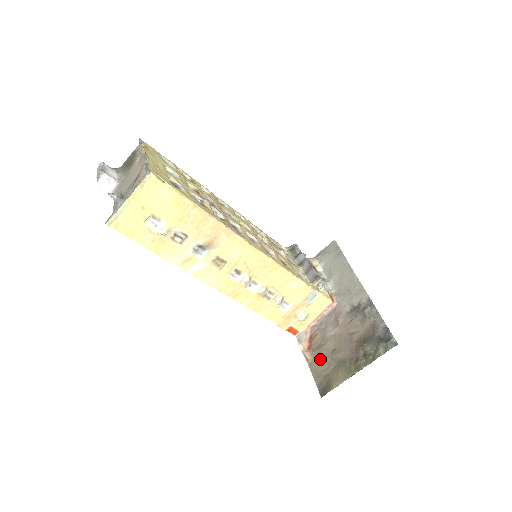
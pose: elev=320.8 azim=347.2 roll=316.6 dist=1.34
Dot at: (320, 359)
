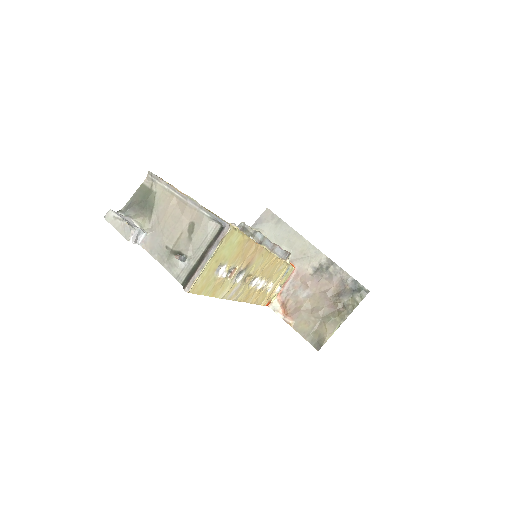
Dot at: (303, 320)
